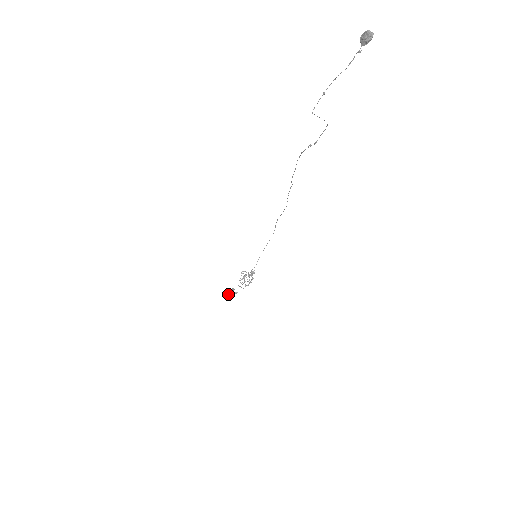
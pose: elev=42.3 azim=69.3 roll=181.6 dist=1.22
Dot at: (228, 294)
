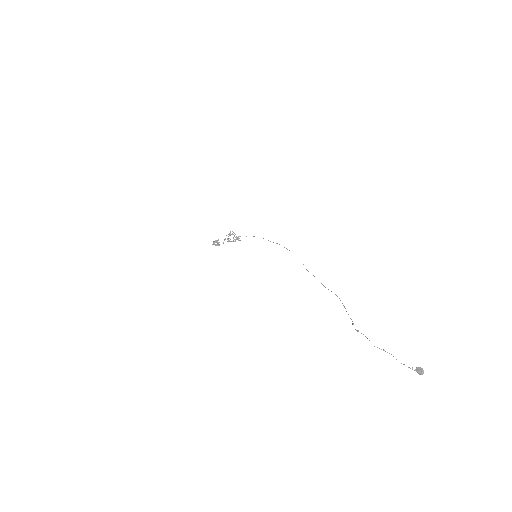
Dot at: (214, 243)
